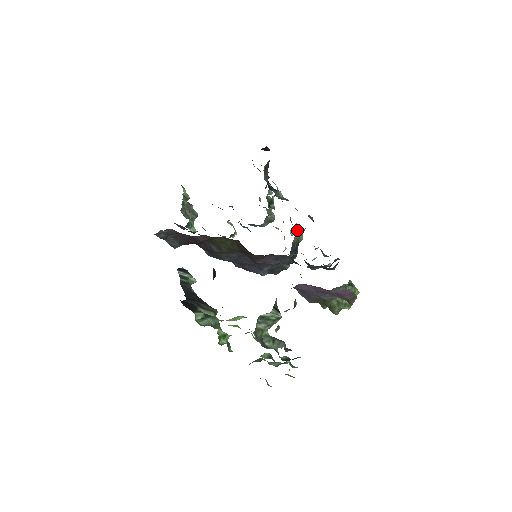
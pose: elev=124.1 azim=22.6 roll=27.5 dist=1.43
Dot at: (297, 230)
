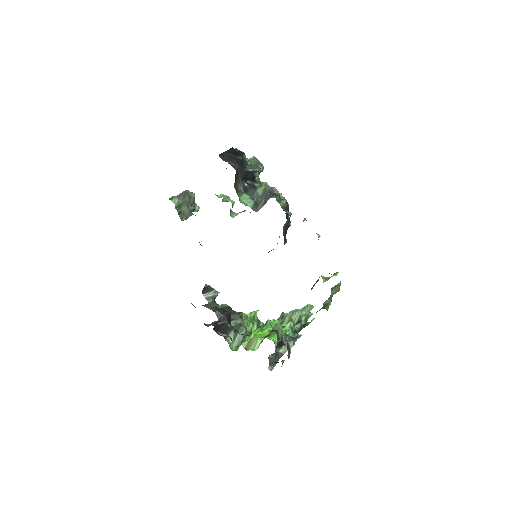
Dot at: occluded
